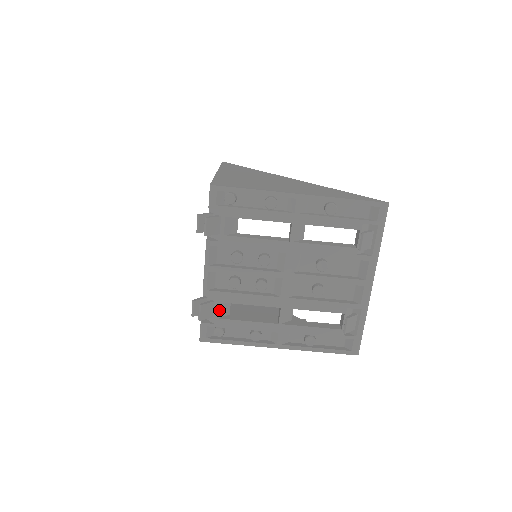
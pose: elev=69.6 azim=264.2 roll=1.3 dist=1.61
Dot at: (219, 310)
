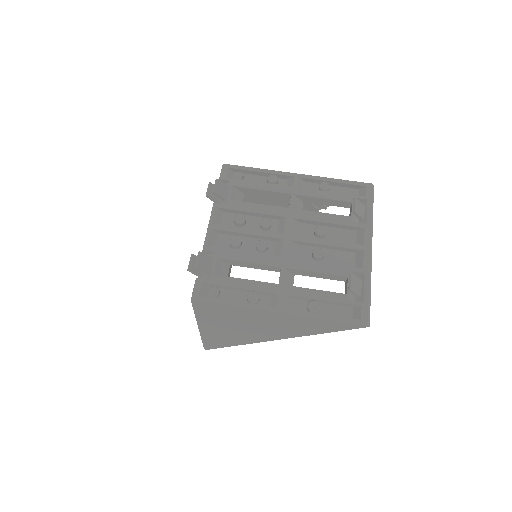
Dot at: (217, 267)
